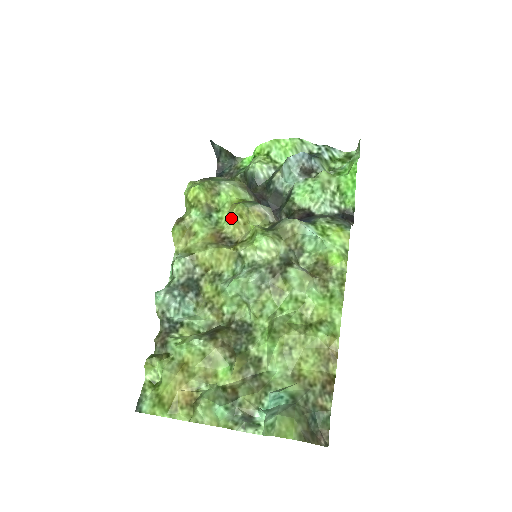
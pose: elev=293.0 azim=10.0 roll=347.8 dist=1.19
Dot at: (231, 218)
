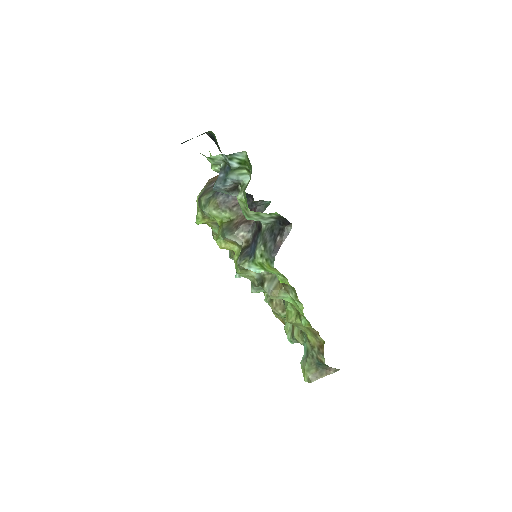
Dot at: occluded
